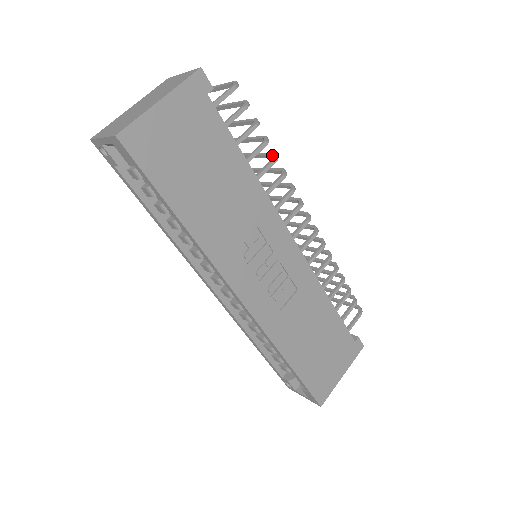
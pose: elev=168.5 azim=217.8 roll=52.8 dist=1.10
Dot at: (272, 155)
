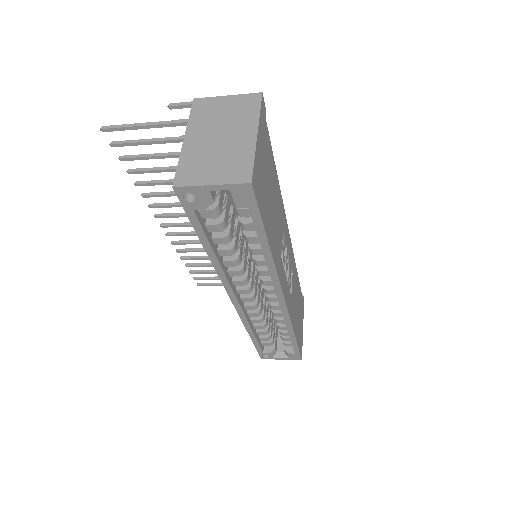
Dot at: occluded
